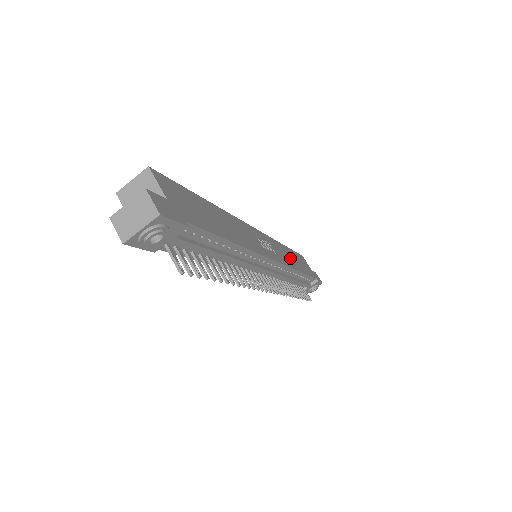
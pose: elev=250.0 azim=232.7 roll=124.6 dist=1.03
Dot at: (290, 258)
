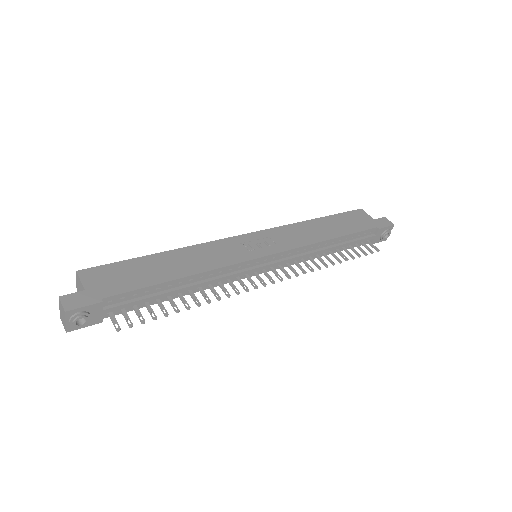
Dot at: (314, 232)
